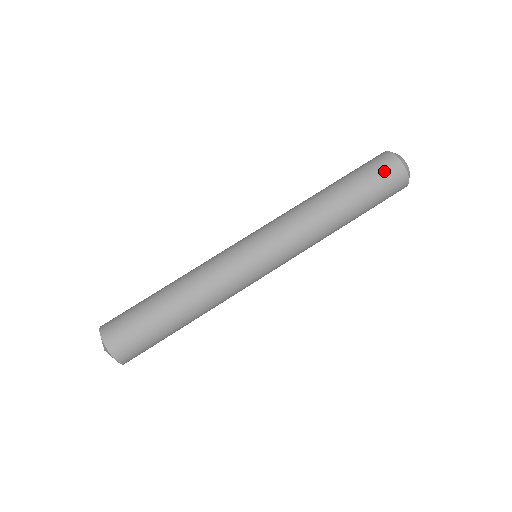
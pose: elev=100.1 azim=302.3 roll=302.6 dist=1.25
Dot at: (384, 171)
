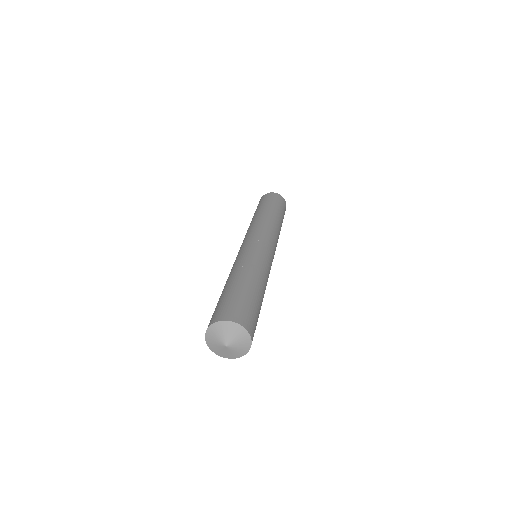
Dot at: (271, 197)
